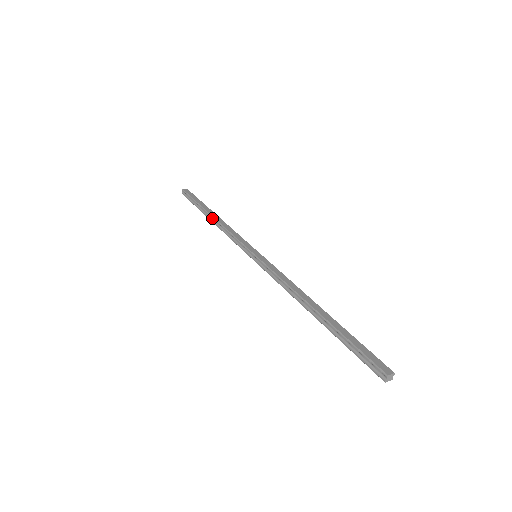
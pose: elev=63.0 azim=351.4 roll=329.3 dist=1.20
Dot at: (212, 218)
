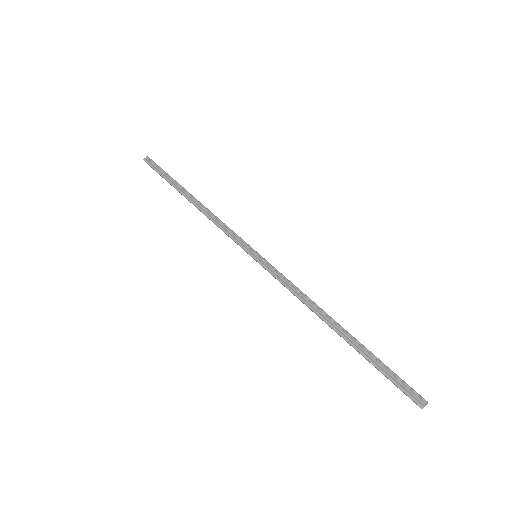
Dot at: (194, 200)
